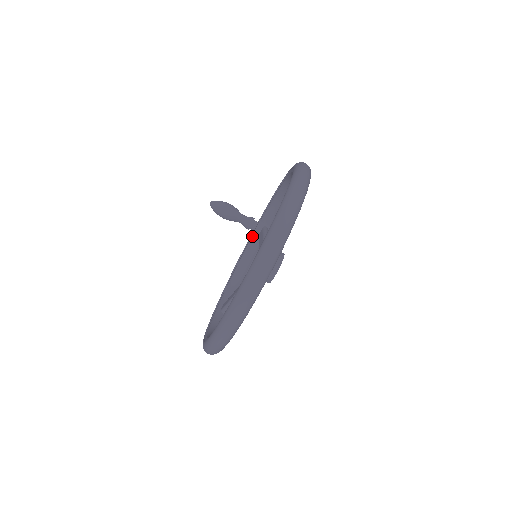
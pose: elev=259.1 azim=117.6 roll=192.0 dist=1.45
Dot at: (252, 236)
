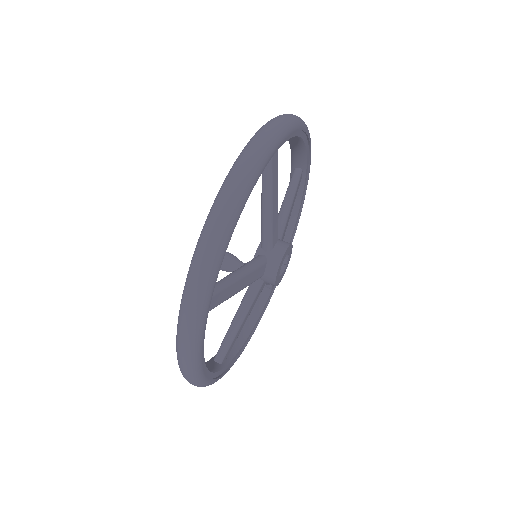
Dot at: occluded
